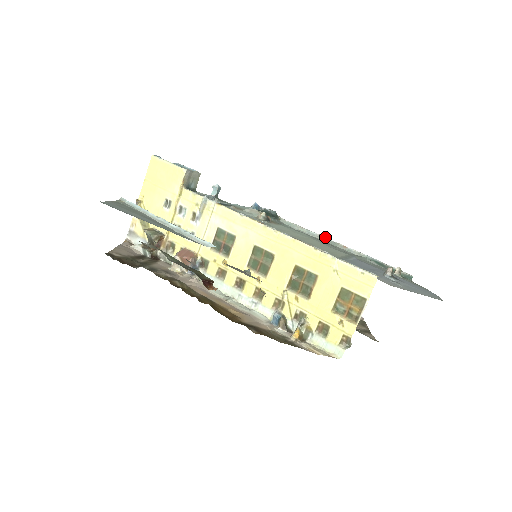
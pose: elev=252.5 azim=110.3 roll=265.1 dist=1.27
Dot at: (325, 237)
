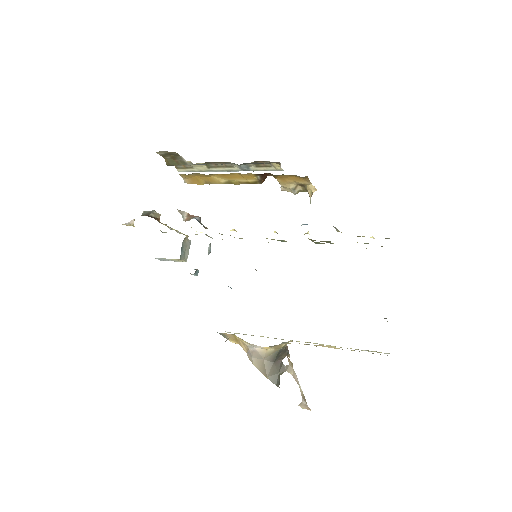
Dot at: occluded
